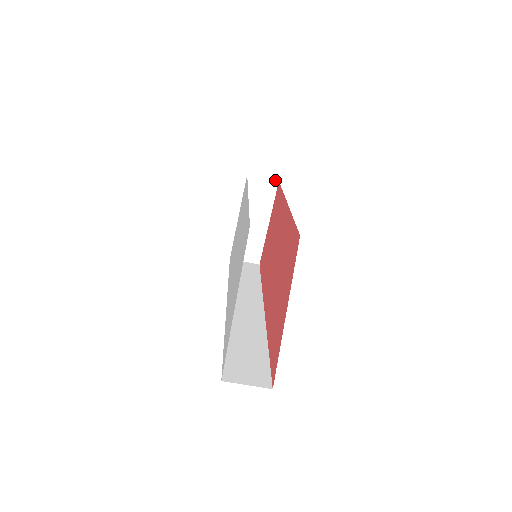
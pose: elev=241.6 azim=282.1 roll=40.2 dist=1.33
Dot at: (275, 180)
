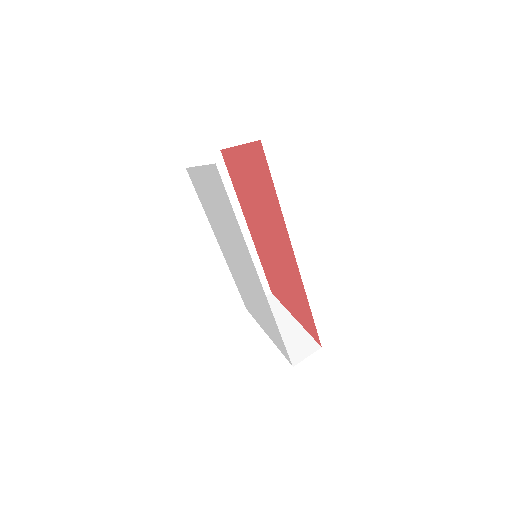
Dot at: (269, 295)
